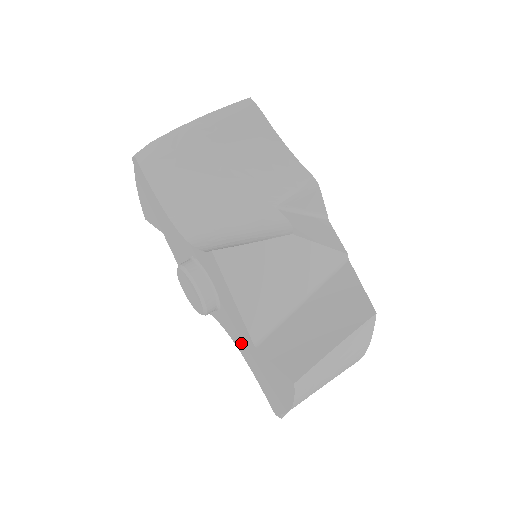
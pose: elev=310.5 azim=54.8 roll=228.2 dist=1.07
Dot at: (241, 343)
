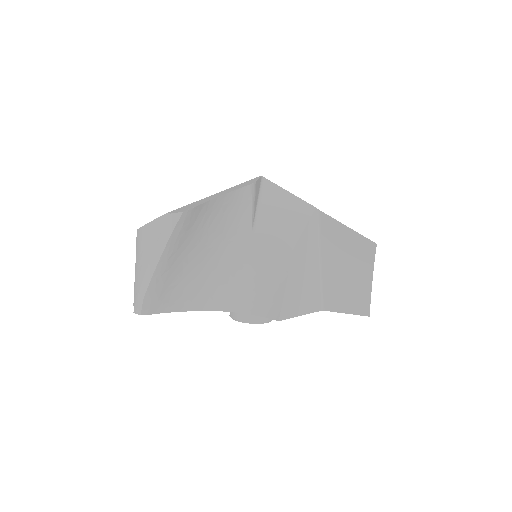
Dot at: occluded
